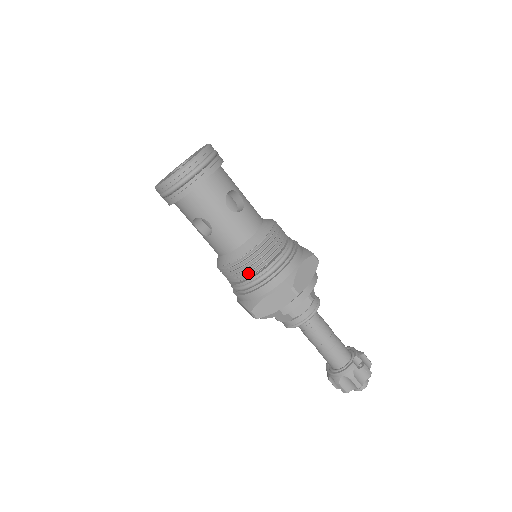
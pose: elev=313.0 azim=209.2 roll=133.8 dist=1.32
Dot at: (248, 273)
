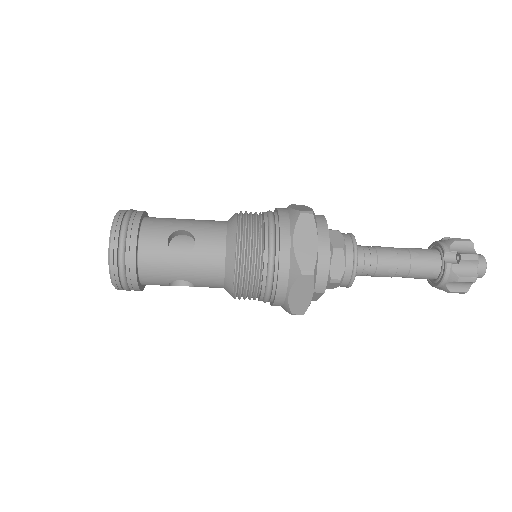
Dot at: (254, 289)
